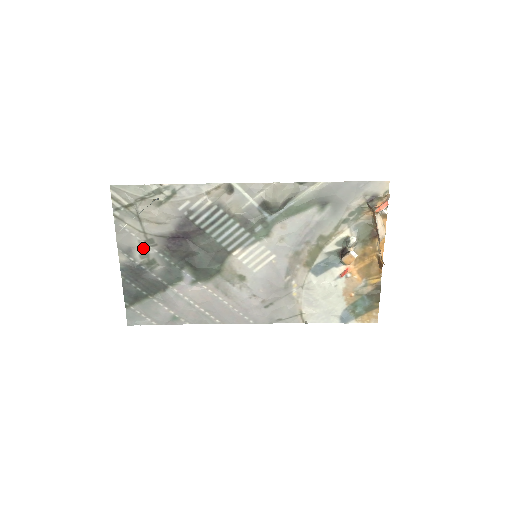
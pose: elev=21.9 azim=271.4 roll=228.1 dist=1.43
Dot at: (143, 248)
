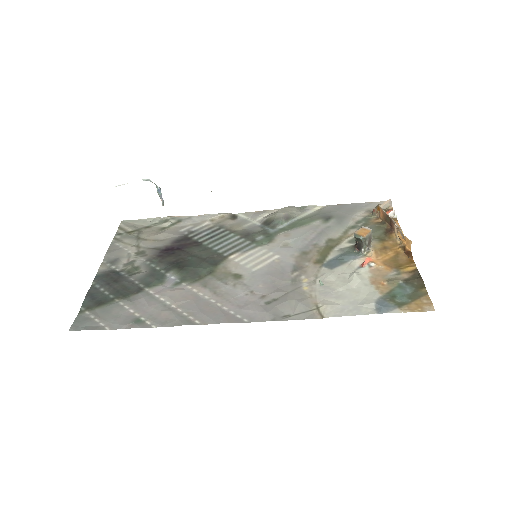
Dot at: (131, 258)
